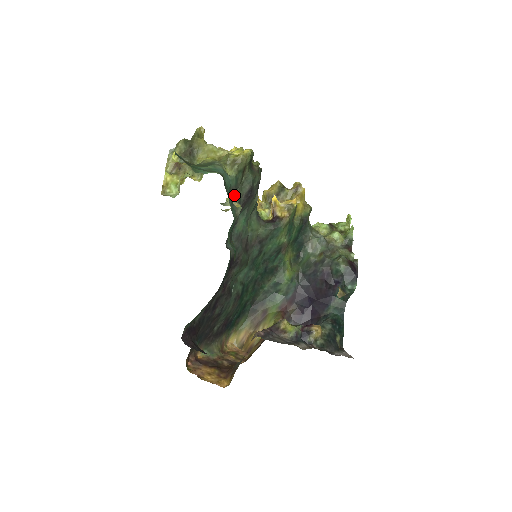
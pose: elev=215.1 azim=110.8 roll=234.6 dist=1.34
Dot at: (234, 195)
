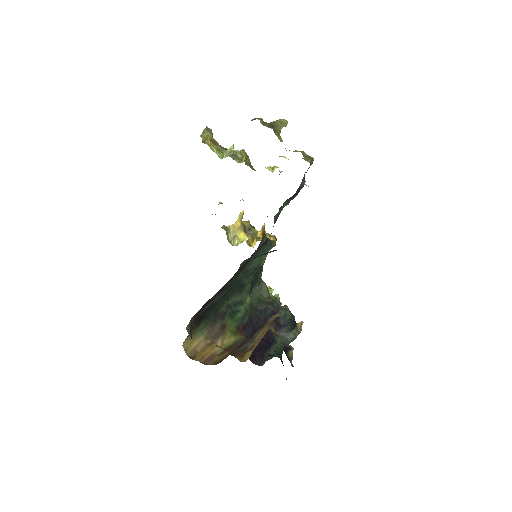
Dot at: occluded
